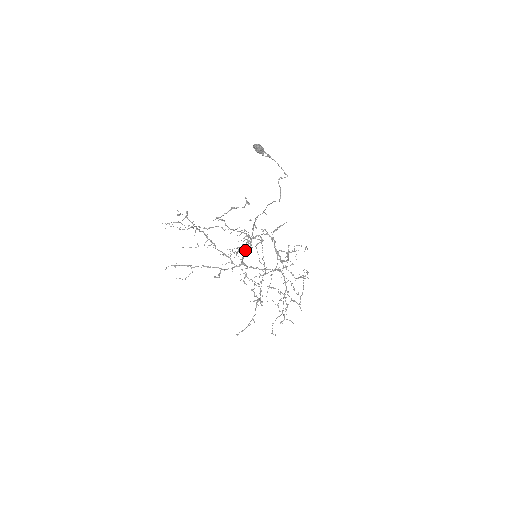
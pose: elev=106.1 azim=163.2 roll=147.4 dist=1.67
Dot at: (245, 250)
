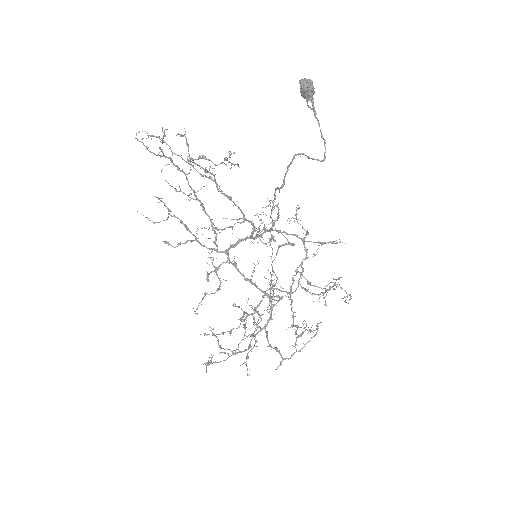
Dot at: (245, 238)
